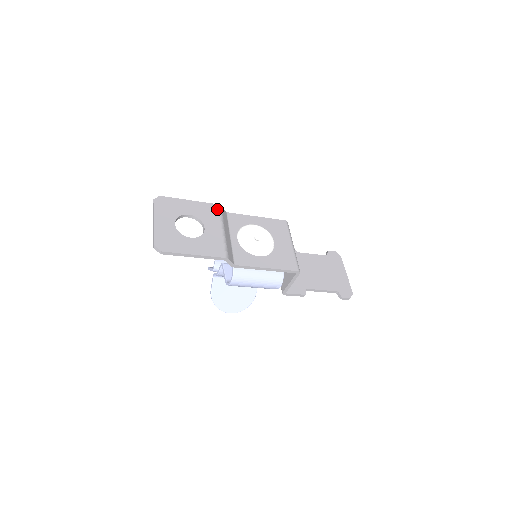
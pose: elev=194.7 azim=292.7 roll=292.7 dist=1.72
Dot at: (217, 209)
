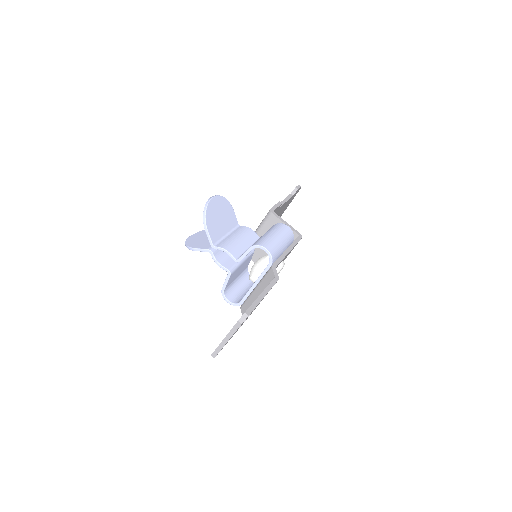
Dot at: occluded
